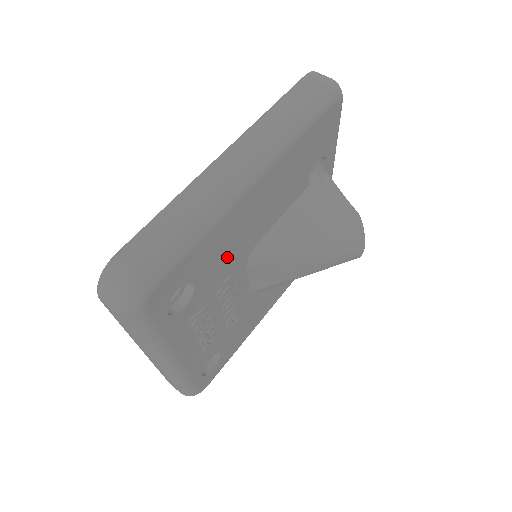
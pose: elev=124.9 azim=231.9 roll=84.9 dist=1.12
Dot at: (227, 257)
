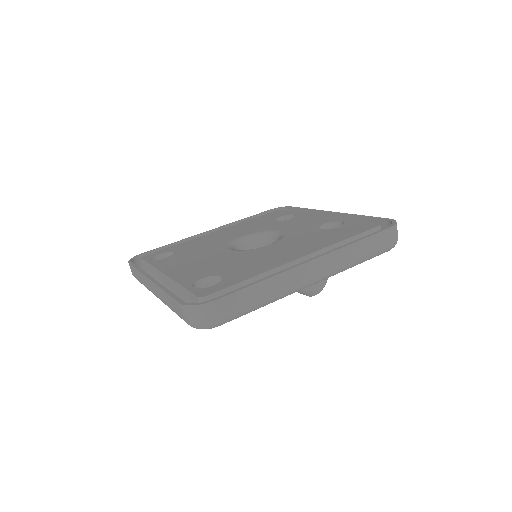
Dot at: occluded
